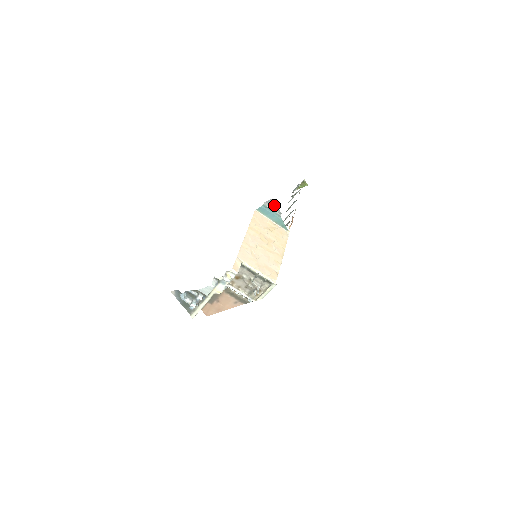
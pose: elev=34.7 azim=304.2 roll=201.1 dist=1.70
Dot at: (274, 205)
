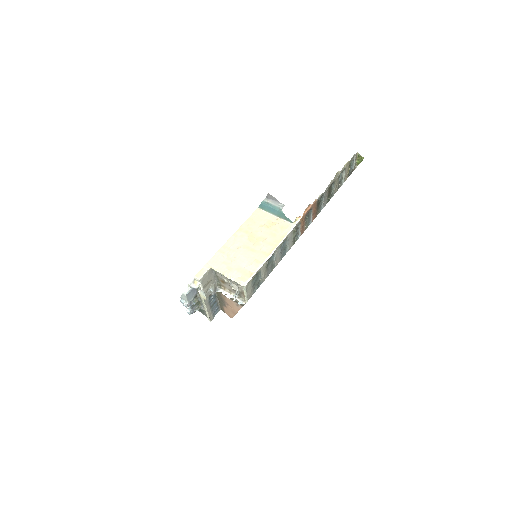
Dot at: (274, 199)
